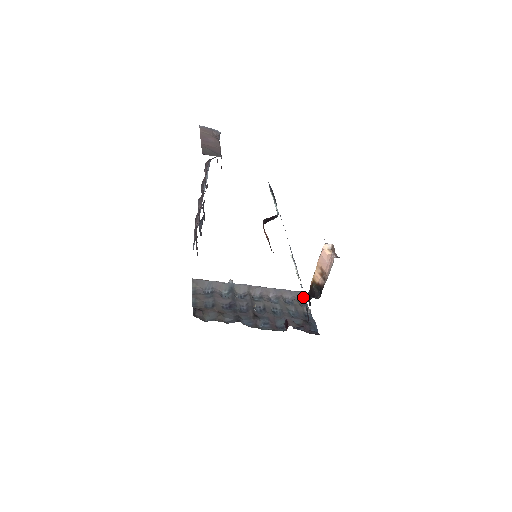
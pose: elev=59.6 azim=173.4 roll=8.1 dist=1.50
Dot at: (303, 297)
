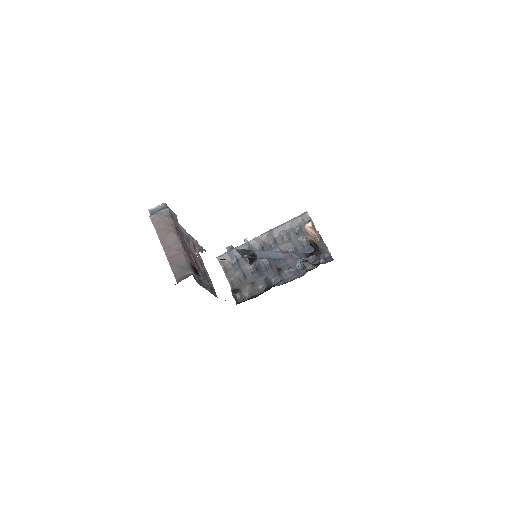
Dot at: (308, 218)
